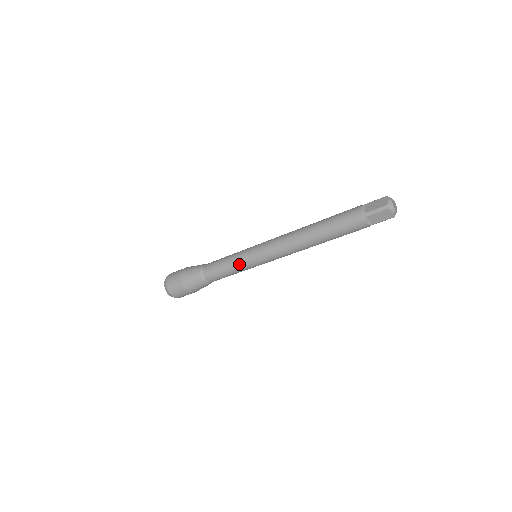
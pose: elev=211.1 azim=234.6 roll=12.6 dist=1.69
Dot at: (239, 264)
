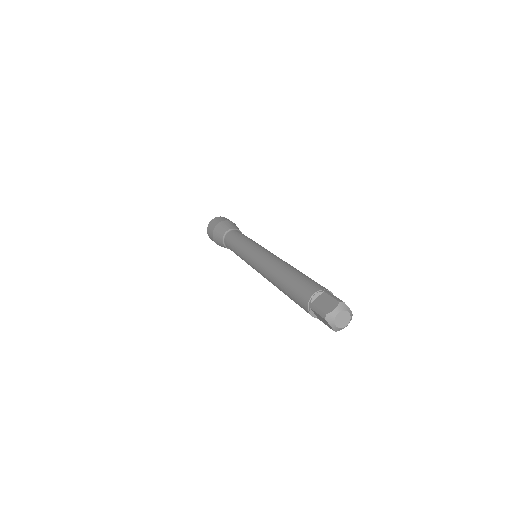
Dot at: (239, 253)
